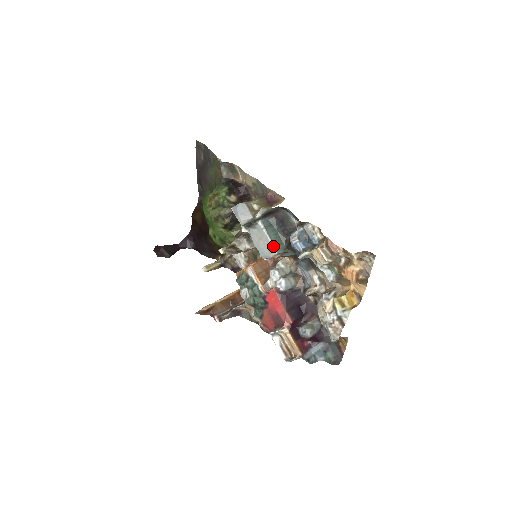
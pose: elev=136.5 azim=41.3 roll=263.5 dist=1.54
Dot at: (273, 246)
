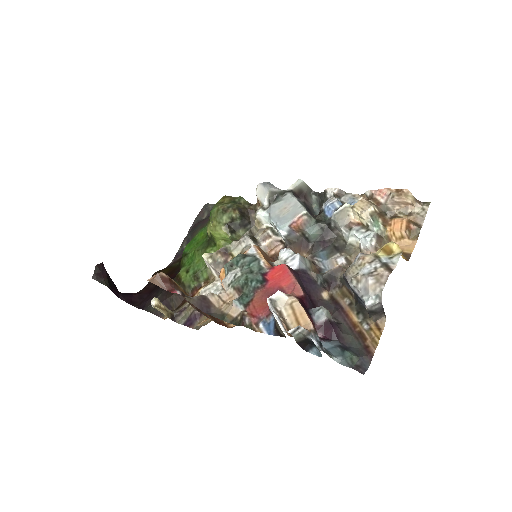
Dot at: (303, 206)
